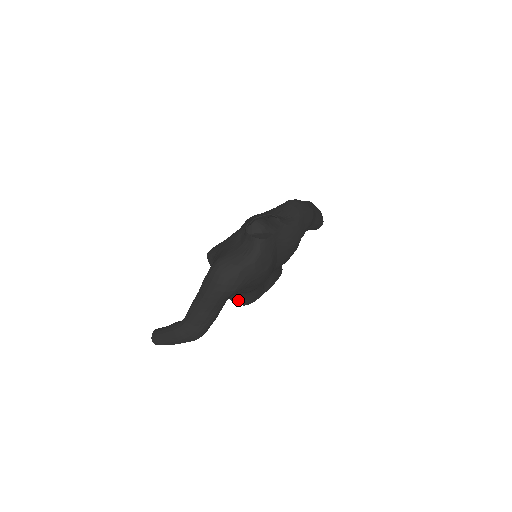
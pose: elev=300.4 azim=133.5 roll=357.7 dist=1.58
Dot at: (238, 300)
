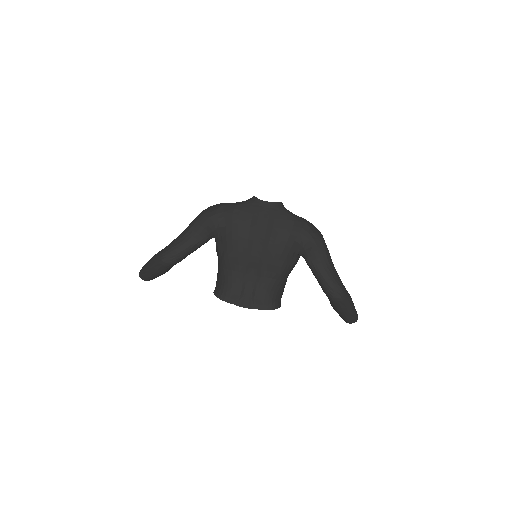
Dot at: (217, 289)
